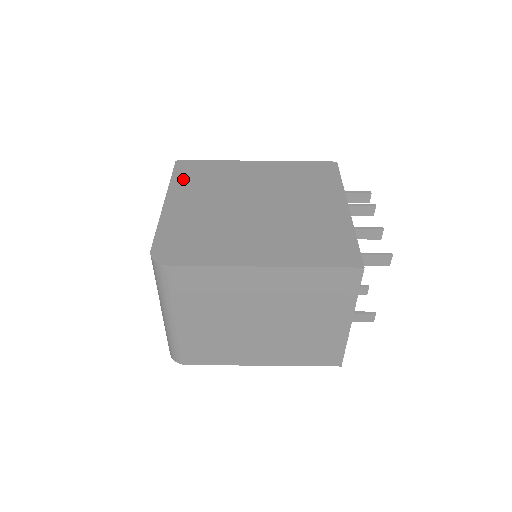
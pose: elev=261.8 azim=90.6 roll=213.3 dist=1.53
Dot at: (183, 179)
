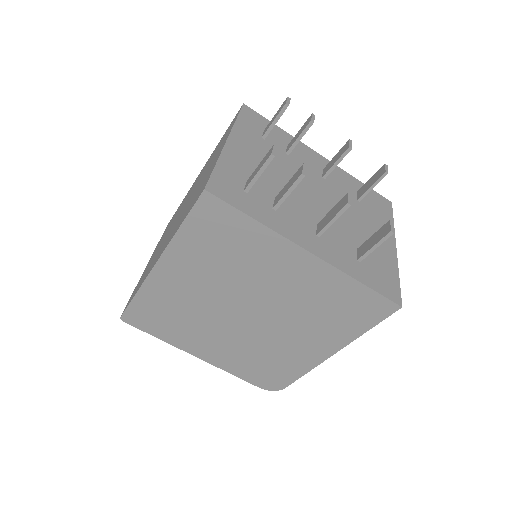
Dot at: (163, 333)
